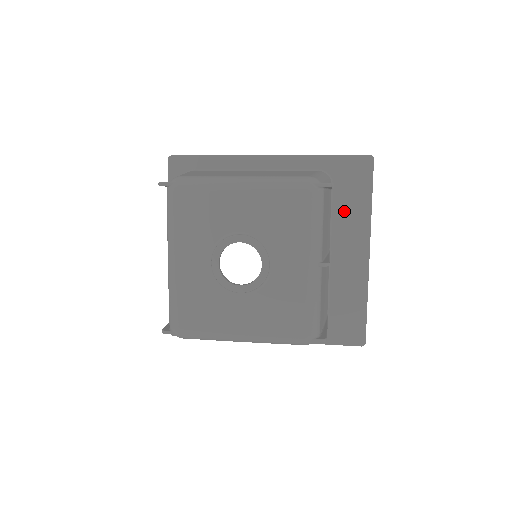
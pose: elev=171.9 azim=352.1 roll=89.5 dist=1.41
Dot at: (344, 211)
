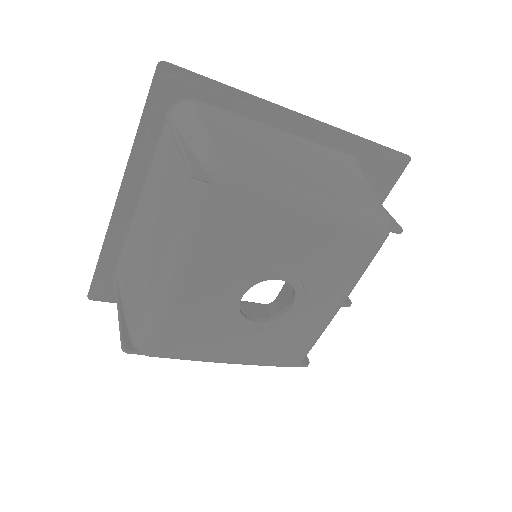
Dot at: occluded
